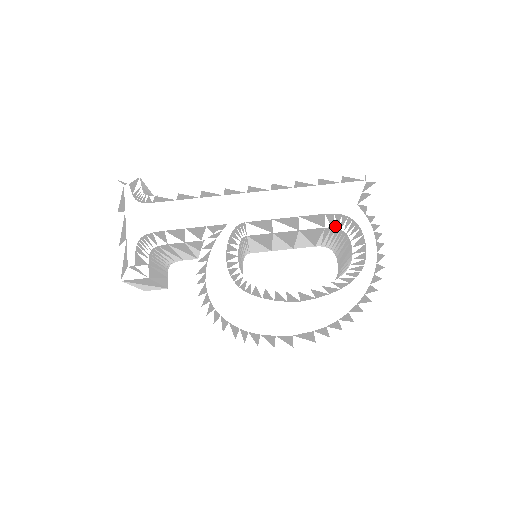
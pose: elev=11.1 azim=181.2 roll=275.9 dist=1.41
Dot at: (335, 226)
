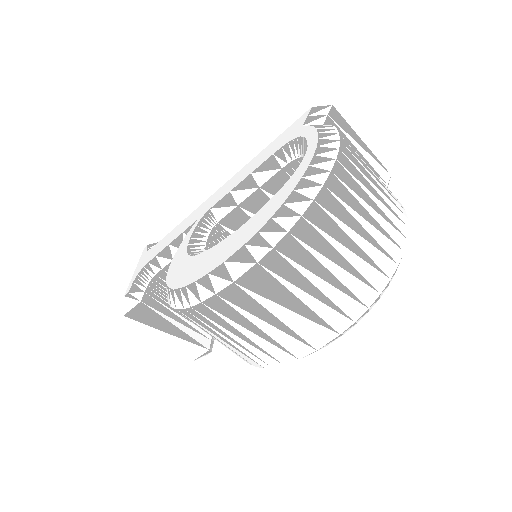
Dot at: (290, 160)
